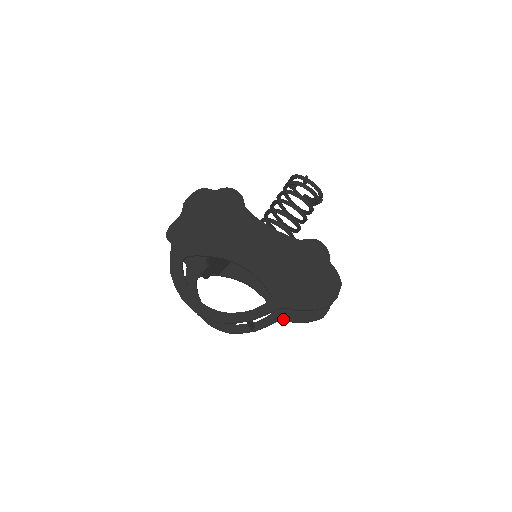
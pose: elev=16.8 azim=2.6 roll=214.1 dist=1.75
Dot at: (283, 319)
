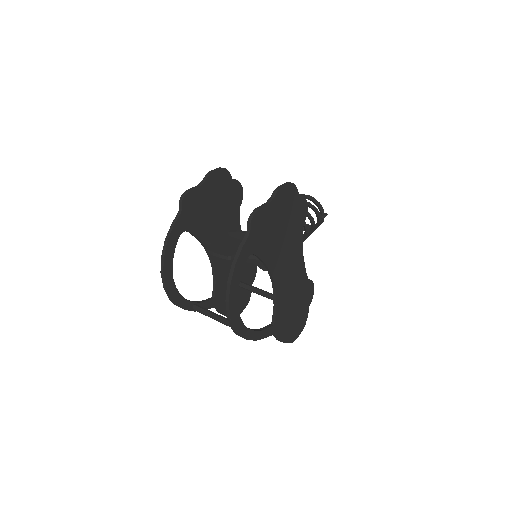
Dot at: (217, 308)
